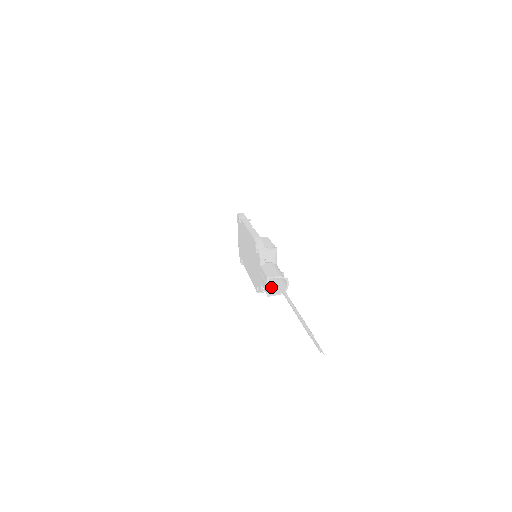
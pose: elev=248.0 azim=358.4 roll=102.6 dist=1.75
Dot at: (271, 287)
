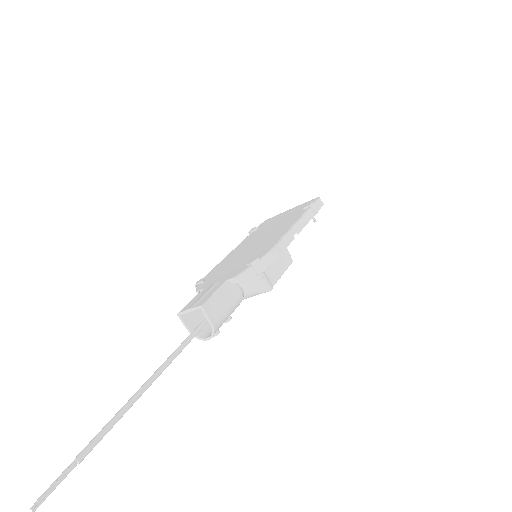
Dot at: (200, 309)
